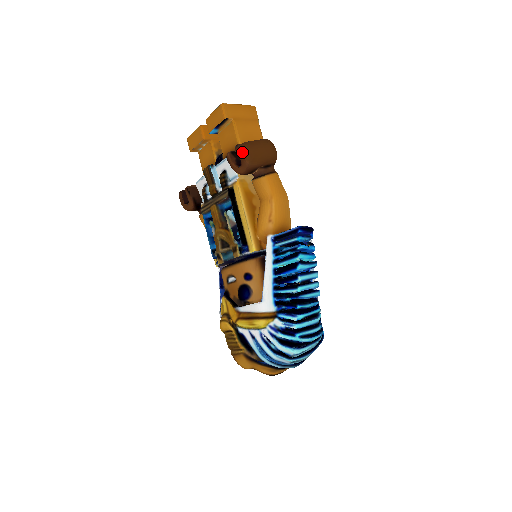
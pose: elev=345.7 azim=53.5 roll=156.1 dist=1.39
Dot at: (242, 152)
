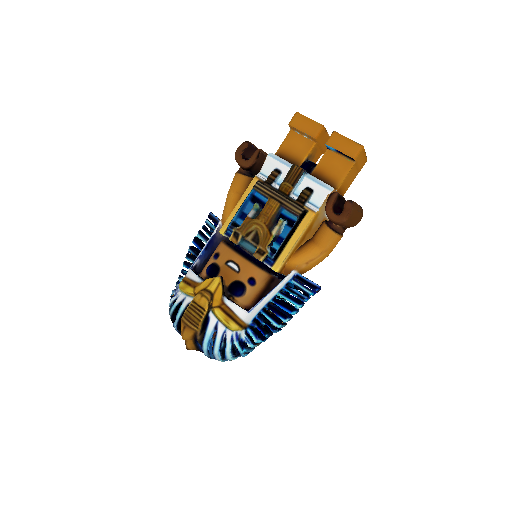
Dot at: (351, 211)
